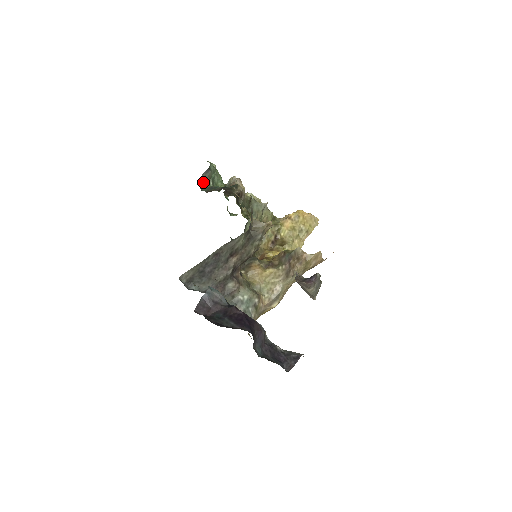
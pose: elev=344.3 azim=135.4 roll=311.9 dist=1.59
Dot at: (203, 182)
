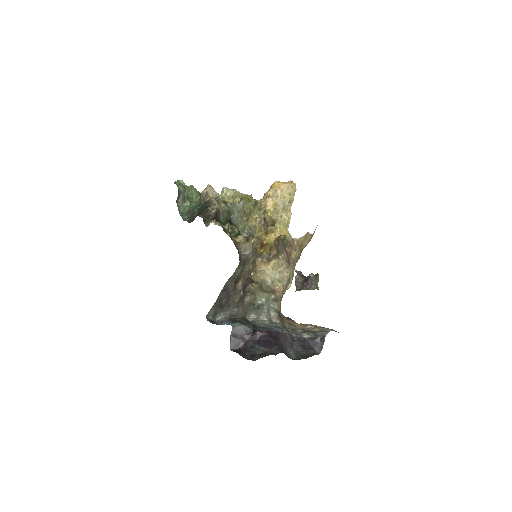
Dot at: (181, 208)
